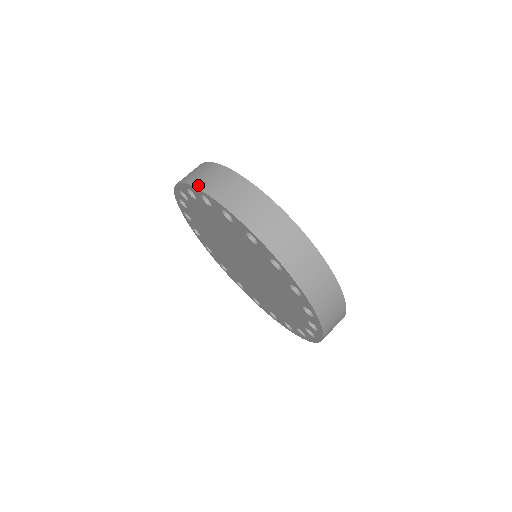
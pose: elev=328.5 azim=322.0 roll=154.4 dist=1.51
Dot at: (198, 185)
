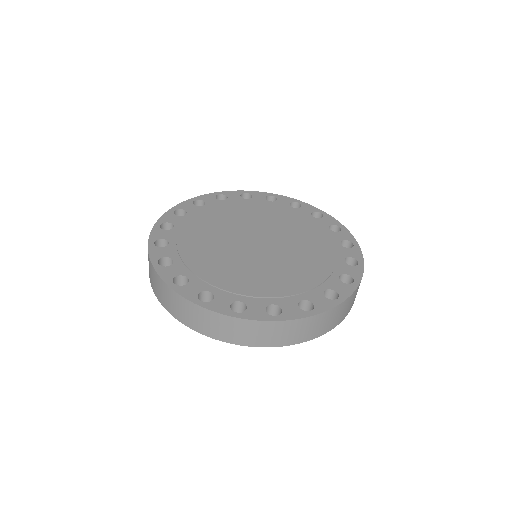
Dot at: (189, 326)
